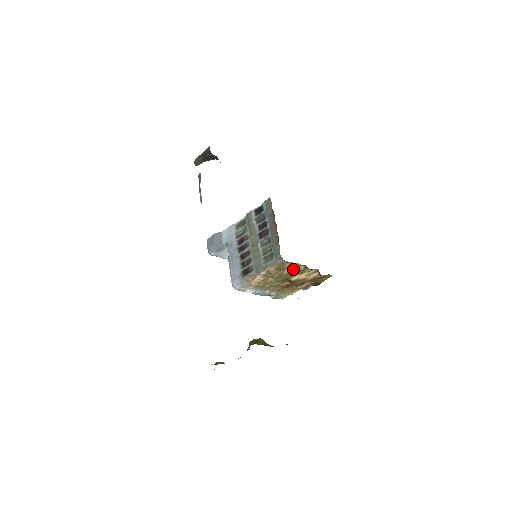
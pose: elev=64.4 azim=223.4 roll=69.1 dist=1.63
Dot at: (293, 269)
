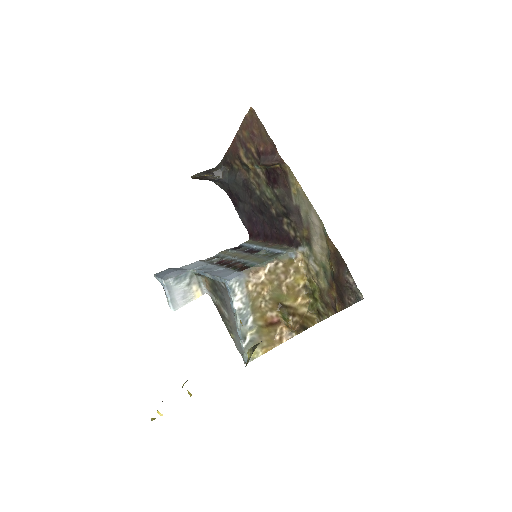
Dot at: (294, 280)
